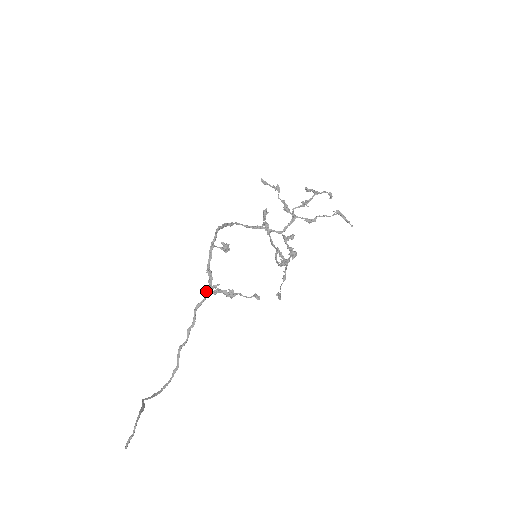
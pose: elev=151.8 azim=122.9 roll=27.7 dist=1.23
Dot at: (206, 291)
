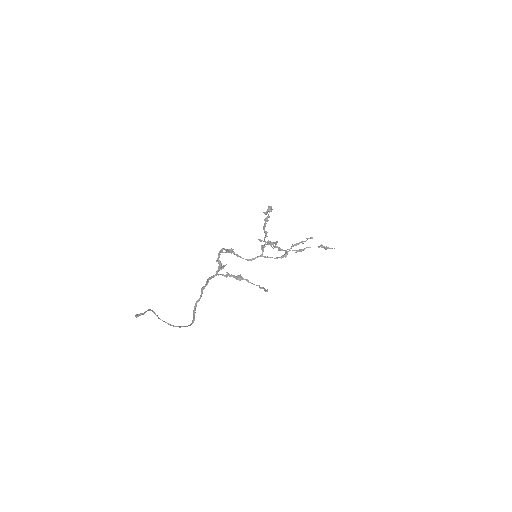
Dot at: (217, 271)
